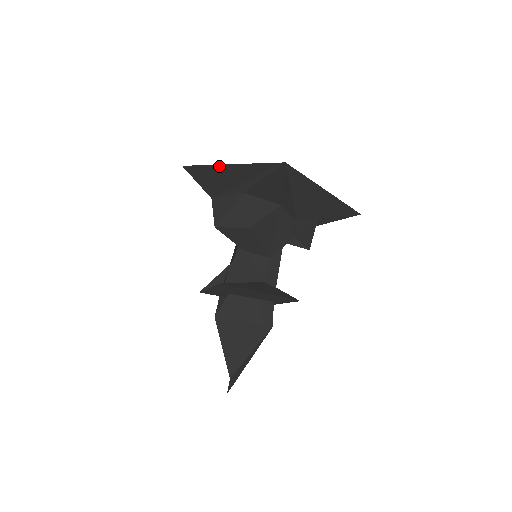
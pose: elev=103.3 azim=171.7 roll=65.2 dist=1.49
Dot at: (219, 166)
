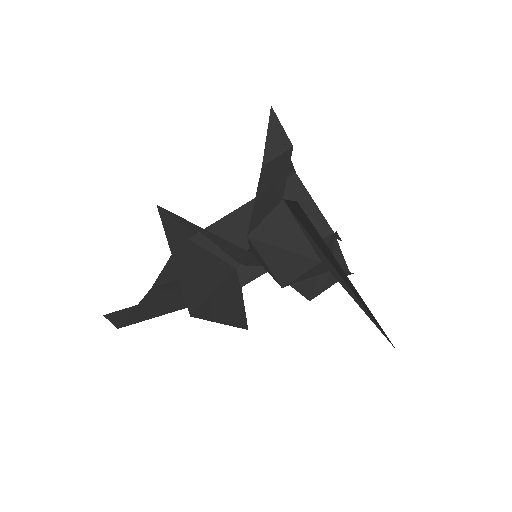
Dot at: occluded
